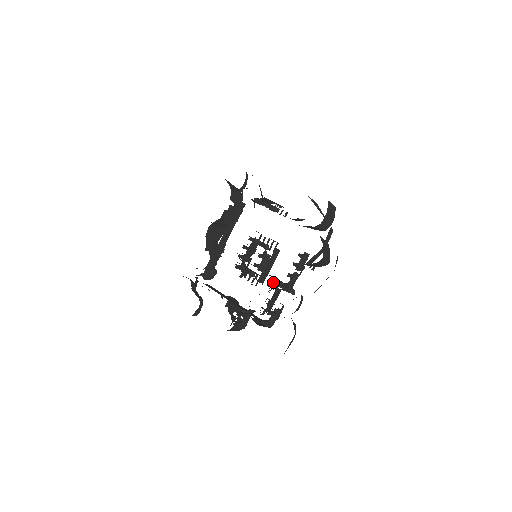
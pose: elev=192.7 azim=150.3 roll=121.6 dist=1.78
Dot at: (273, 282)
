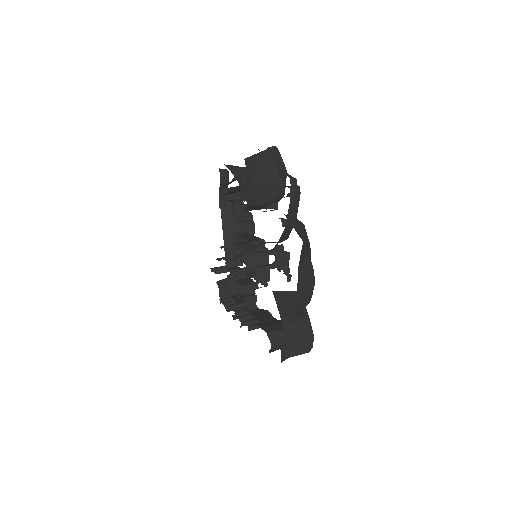
Dot at: (251, 289)
